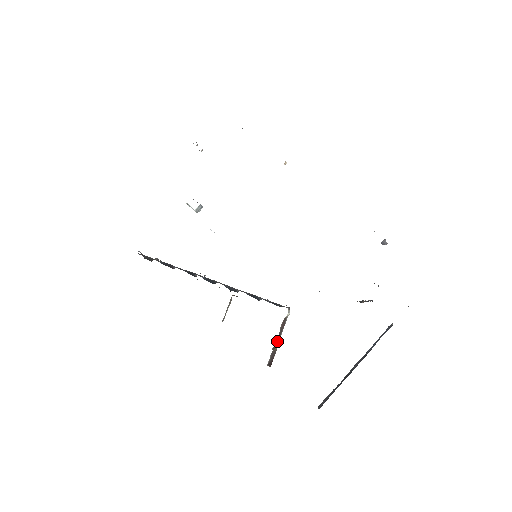
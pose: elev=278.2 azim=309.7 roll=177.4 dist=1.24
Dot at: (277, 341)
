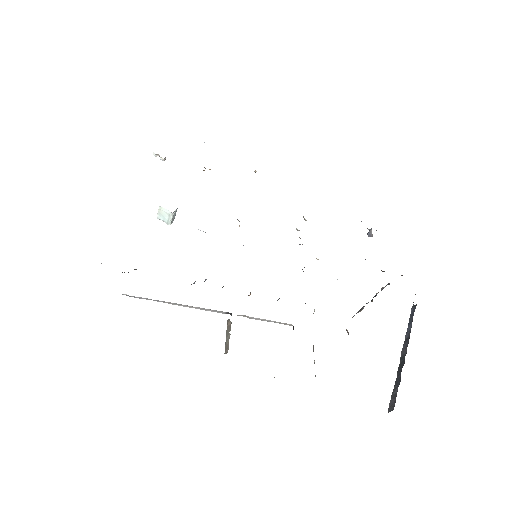
Dot at: occluded
